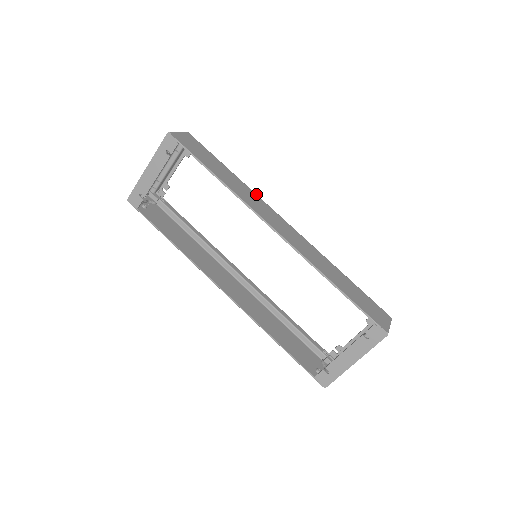
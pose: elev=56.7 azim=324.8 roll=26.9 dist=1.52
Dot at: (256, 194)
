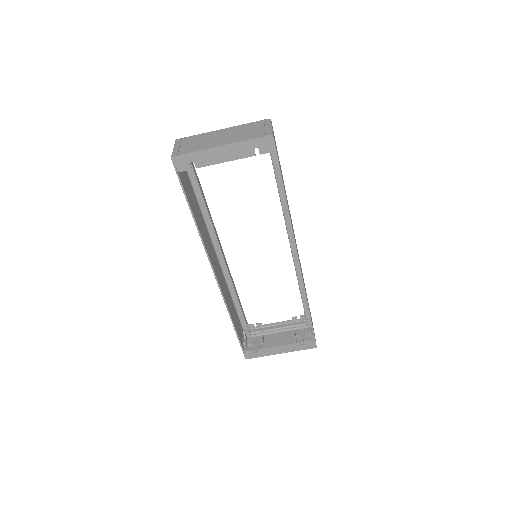
Dot at: occluded
